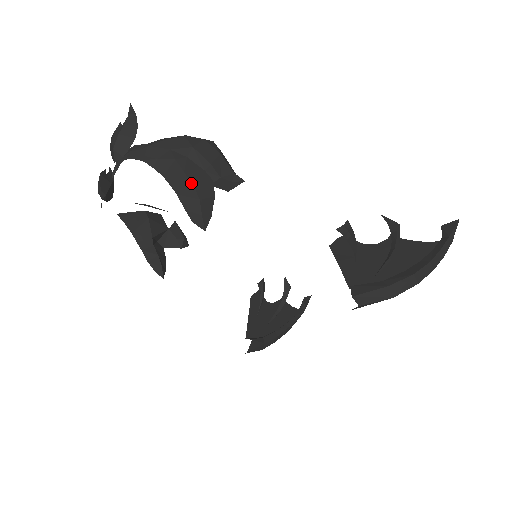
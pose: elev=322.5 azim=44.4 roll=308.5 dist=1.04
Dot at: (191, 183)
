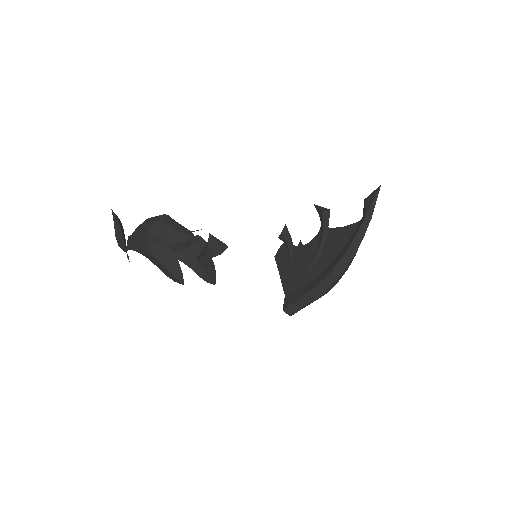
Dot at: (158, 261)
